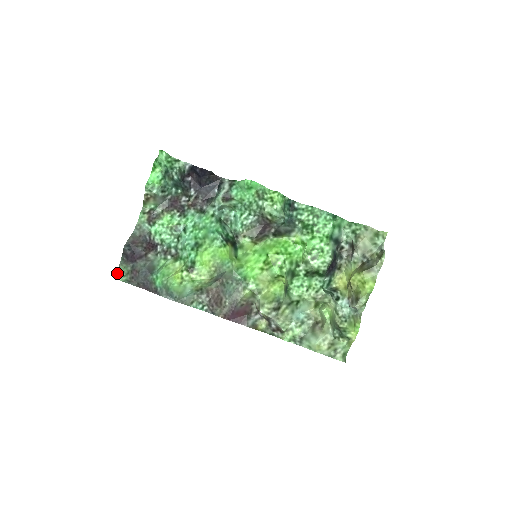
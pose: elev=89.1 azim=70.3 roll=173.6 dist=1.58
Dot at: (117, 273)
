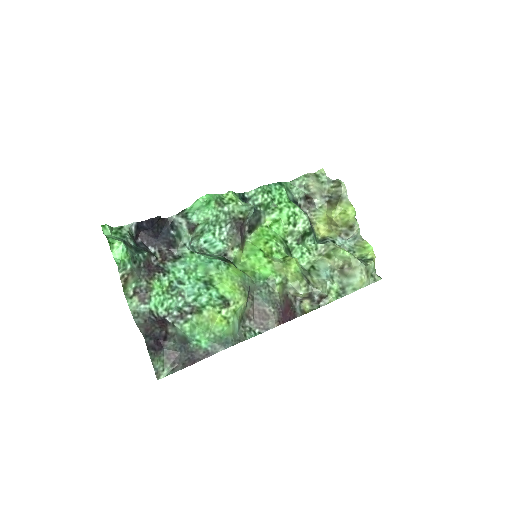
Dot at: occluded
